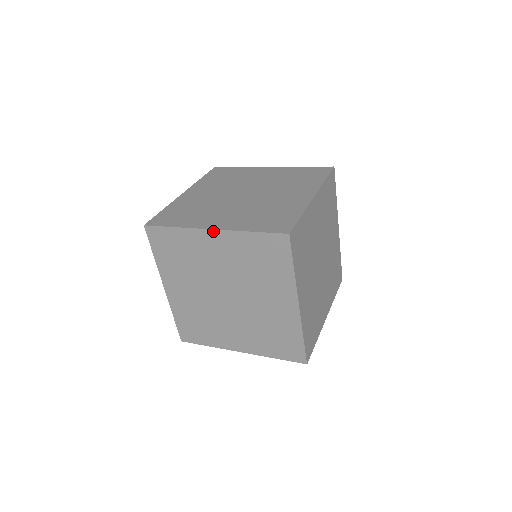
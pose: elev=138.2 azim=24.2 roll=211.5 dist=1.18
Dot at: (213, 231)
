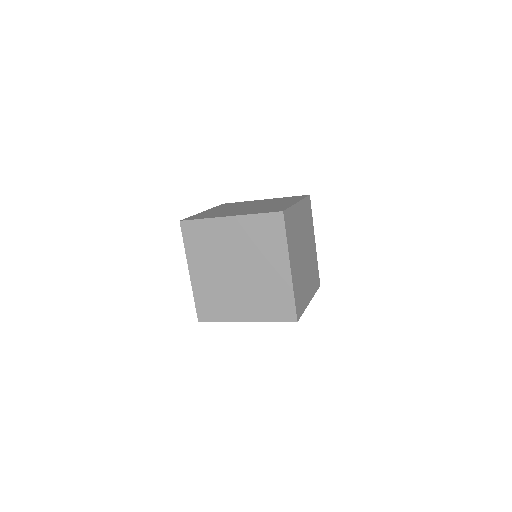
Dot at: (230, 217)
